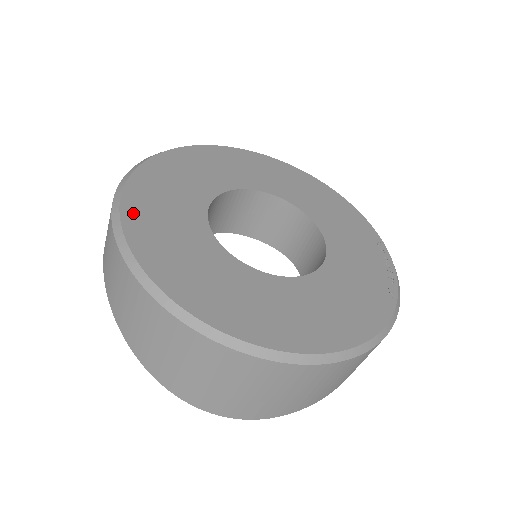
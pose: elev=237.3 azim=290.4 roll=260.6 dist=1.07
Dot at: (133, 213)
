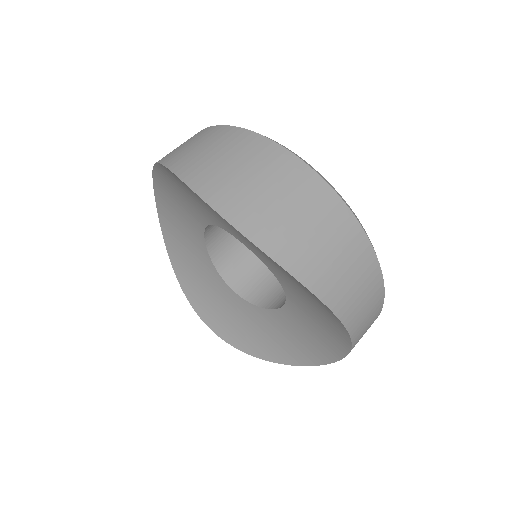
Dot at: occluded
